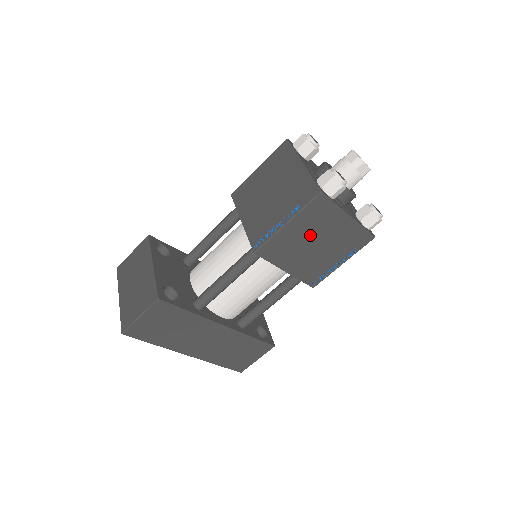
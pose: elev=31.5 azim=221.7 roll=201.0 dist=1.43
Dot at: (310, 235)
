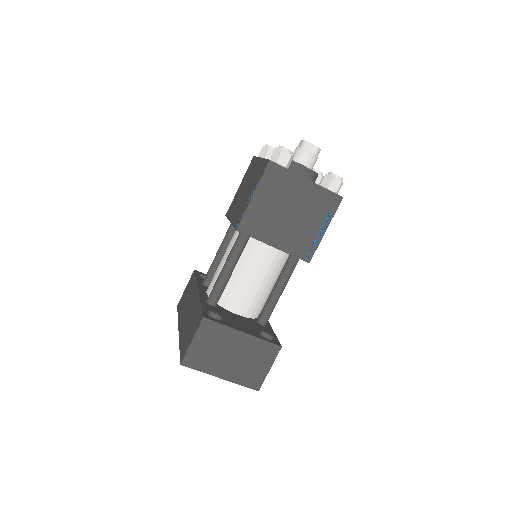
Dot at: occluded
